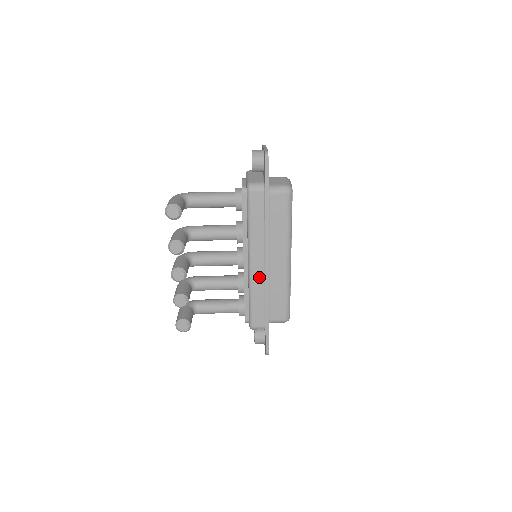
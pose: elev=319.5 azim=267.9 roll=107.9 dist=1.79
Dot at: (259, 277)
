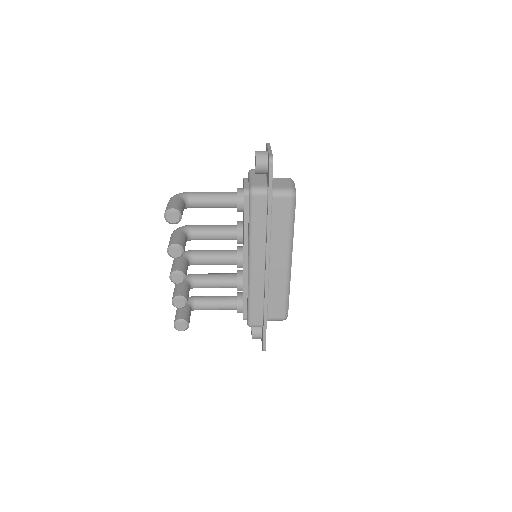
Dot at: (259, 279)
